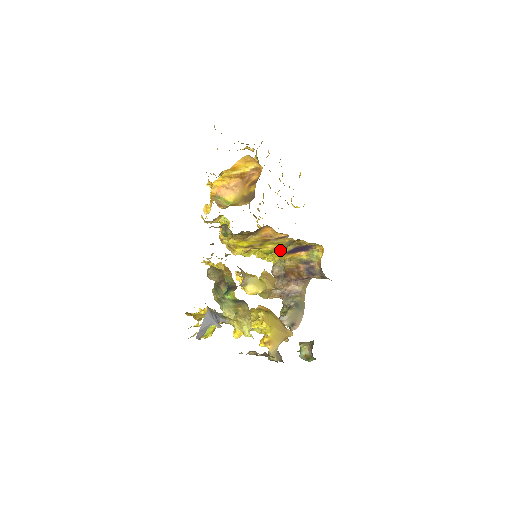
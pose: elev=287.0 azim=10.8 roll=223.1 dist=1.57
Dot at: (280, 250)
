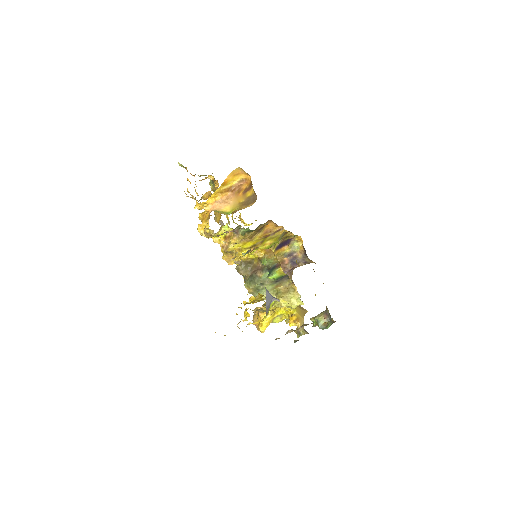
Dot at: (270, 248)
